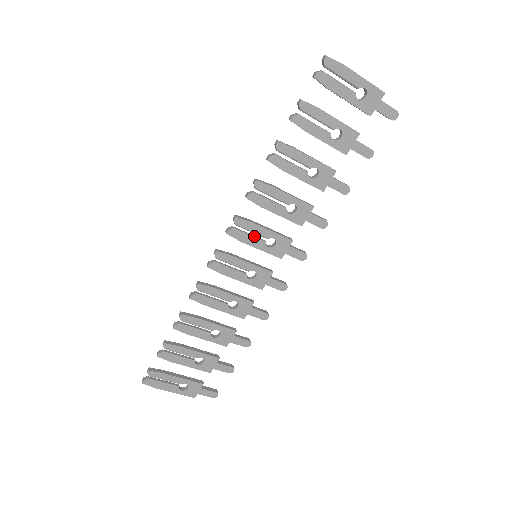
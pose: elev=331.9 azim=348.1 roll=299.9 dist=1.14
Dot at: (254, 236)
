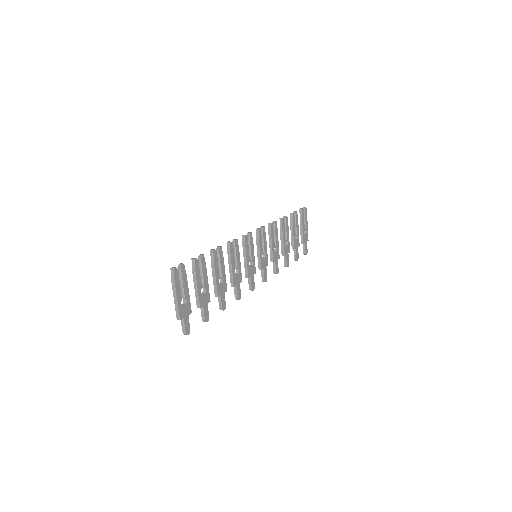
Dot at: (261, 245)
